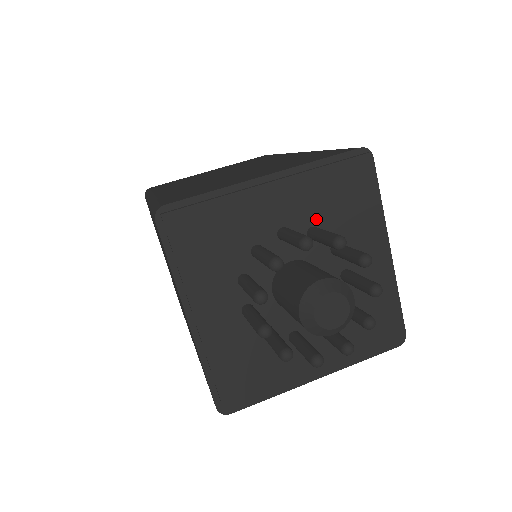
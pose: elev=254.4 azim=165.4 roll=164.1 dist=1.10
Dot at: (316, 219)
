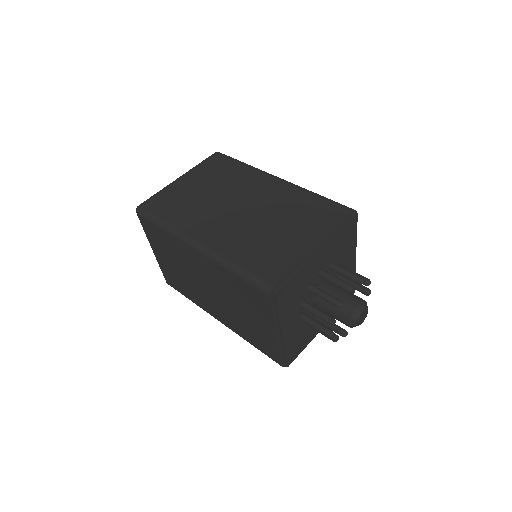
Dot at: (333, 258)
